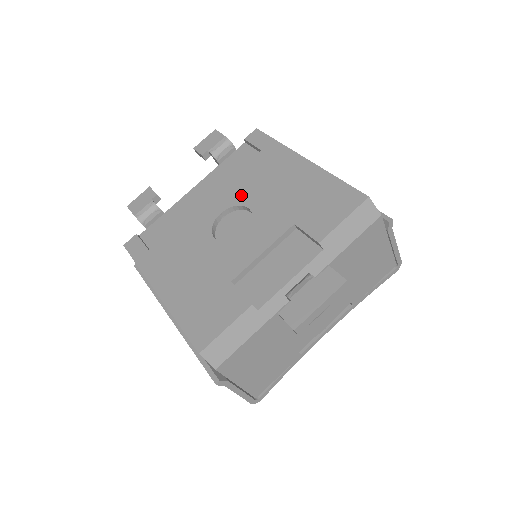
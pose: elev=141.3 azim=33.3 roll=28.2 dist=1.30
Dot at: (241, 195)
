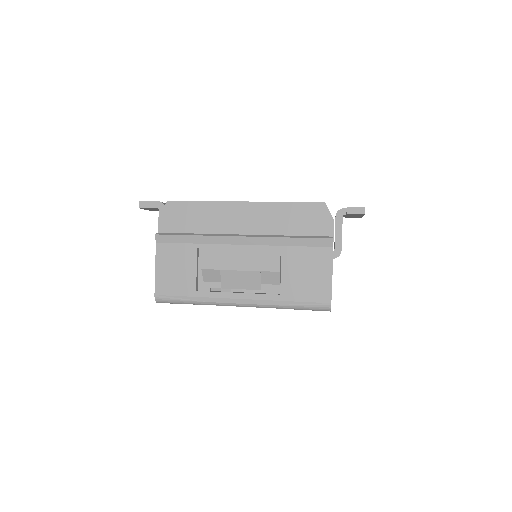
Dot at: occluded
